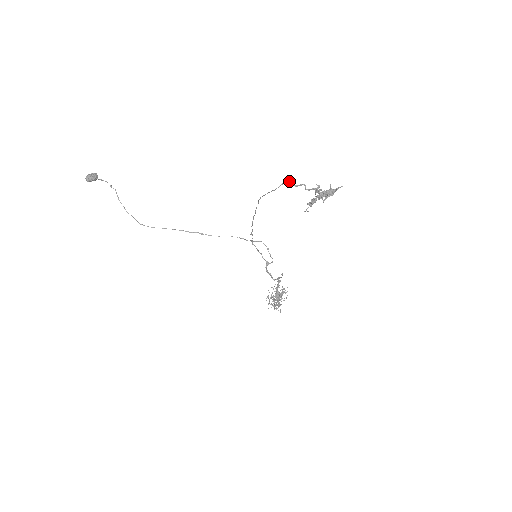
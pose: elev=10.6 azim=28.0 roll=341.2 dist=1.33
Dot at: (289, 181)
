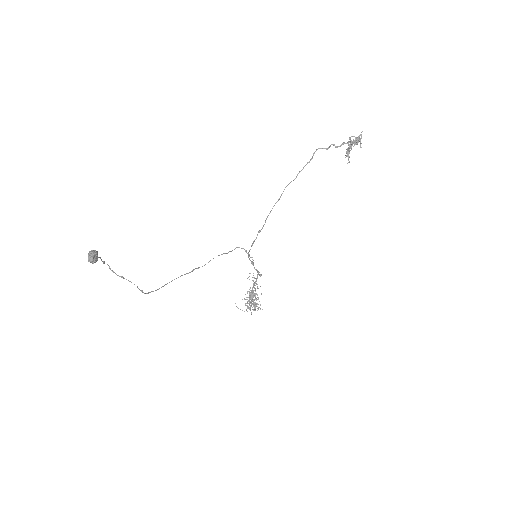
Dot at: (317, 149)
